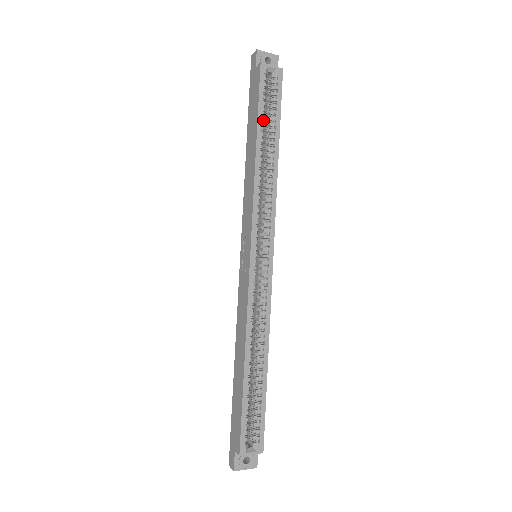
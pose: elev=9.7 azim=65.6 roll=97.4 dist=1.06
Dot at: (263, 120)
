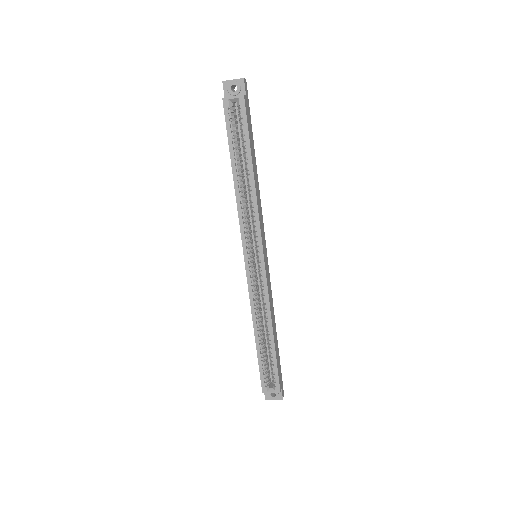
Dot at: (237, 147)
